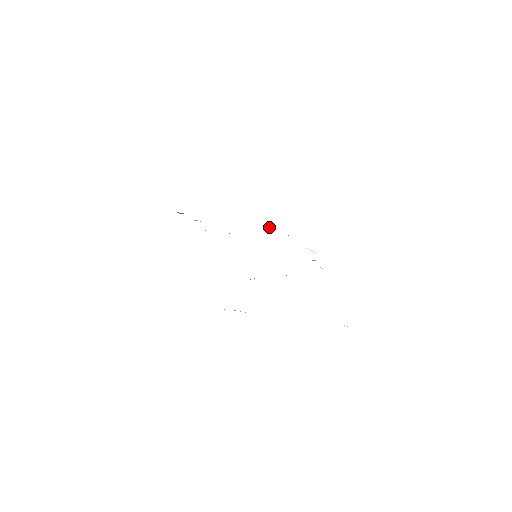
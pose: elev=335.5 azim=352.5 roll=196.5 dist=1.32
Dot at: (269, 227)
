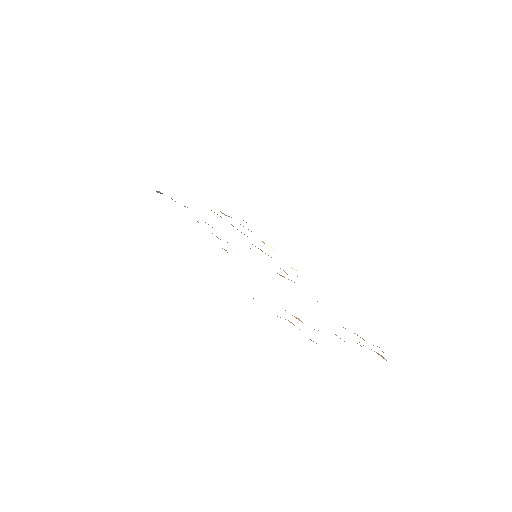
Dot at: occluded
